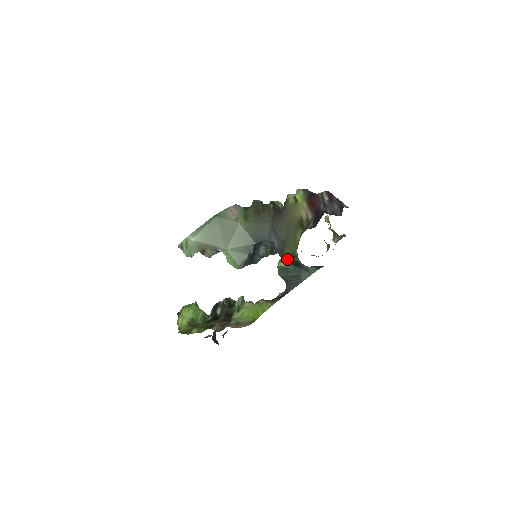
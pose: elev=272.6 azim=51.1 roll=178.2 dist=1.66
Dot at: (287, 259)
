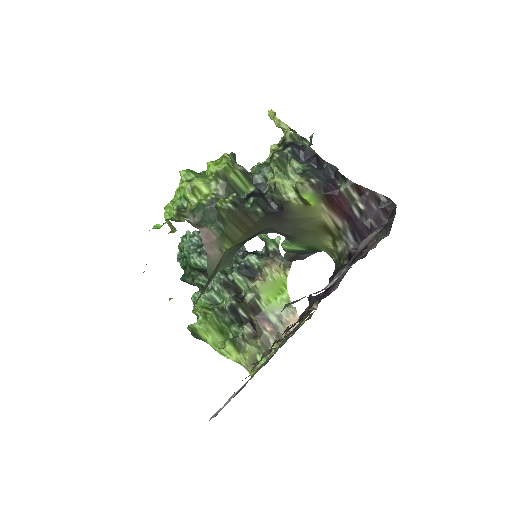
Dot at: (302, 248)
